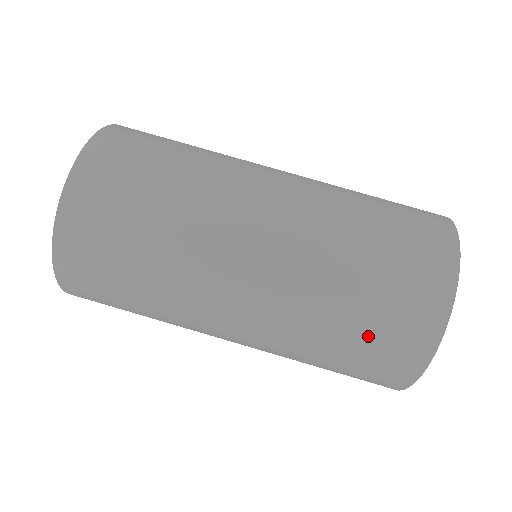
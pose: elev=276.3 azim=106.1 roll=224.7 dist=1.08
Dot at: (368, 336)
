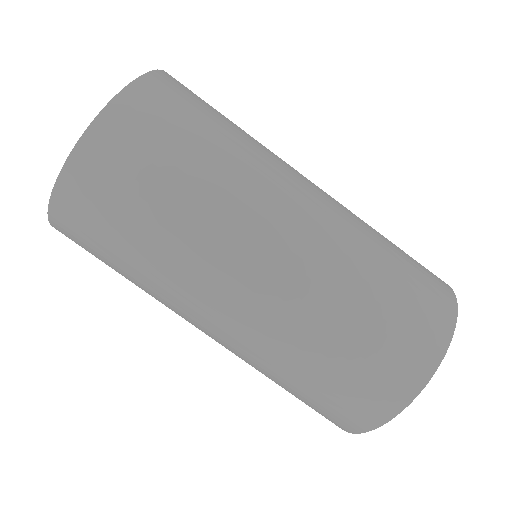
Dot at: (301, 399)
